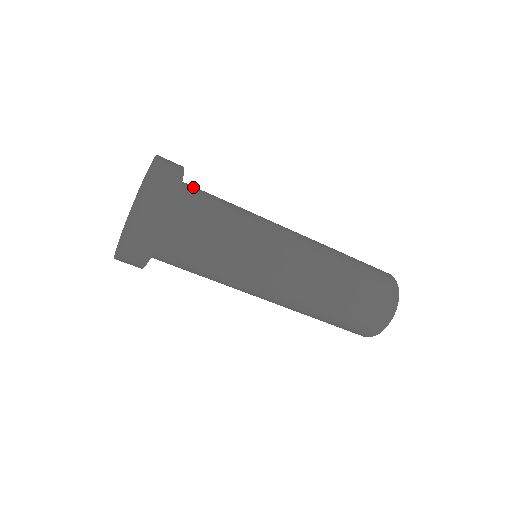
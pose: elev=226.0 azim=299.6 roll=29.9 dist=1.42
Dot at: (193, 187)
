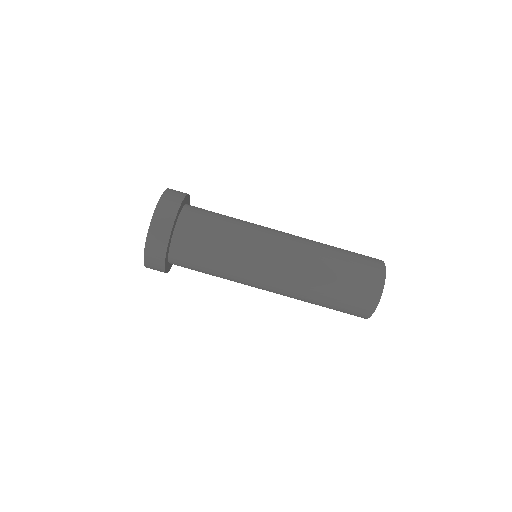
Dot at: occluded
